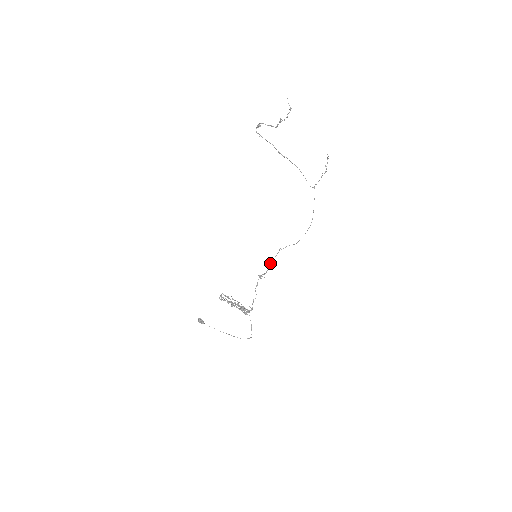
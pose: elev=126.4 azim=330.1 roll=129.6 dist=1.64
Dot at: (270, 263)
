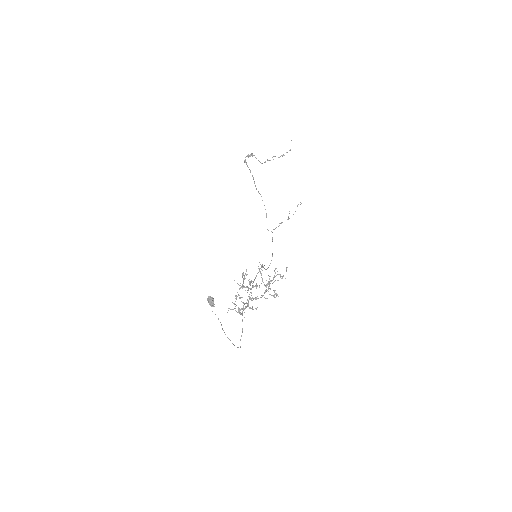
Dot at: (257, 273)
